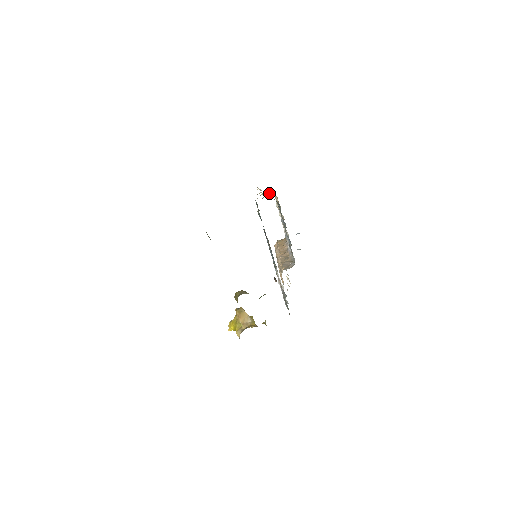
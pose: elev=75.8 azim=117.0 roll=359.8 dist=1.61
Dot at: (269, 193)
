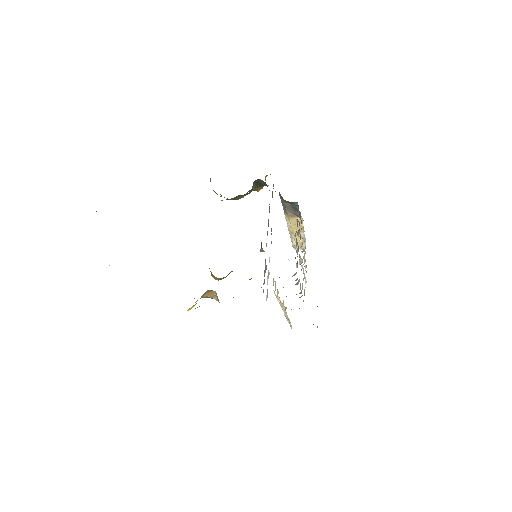
Dot at: occluded
